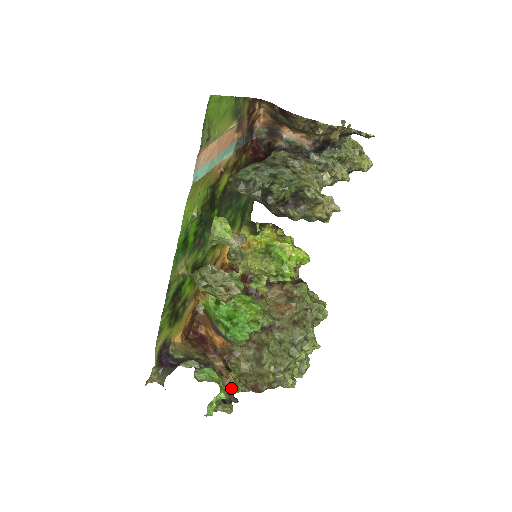
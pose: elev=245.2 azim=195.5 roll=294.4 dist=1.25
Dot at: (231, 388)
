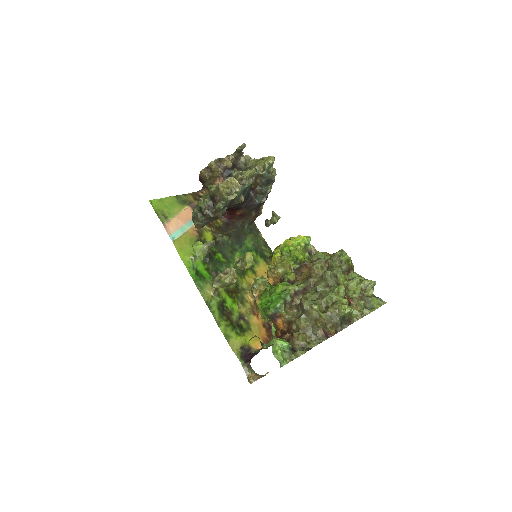
Dot at: (298, 342)
